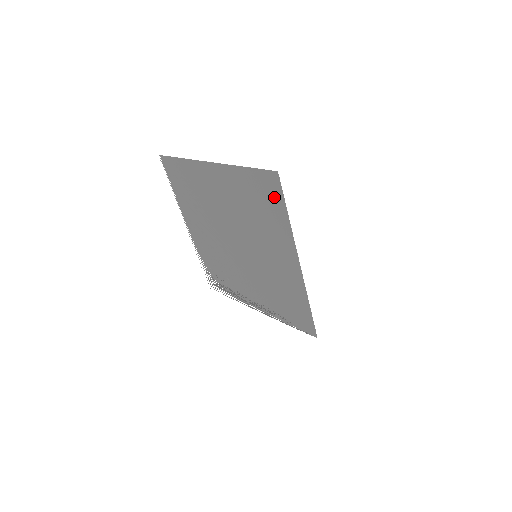
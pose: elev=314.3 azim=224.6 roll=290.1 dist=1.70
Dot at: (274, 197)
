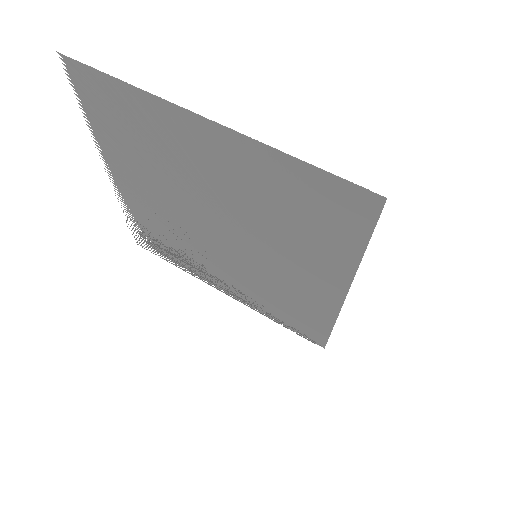
Dot at: (350, 222)
